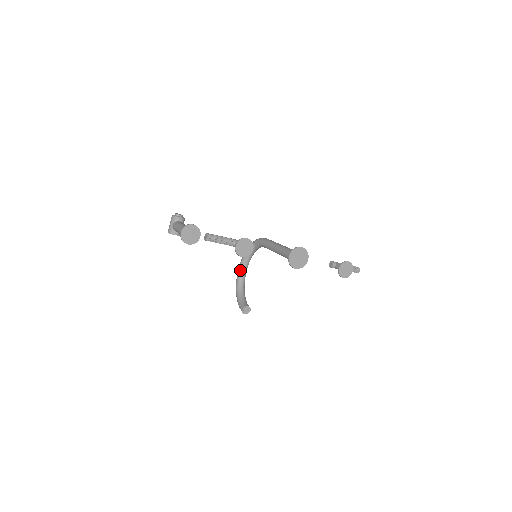
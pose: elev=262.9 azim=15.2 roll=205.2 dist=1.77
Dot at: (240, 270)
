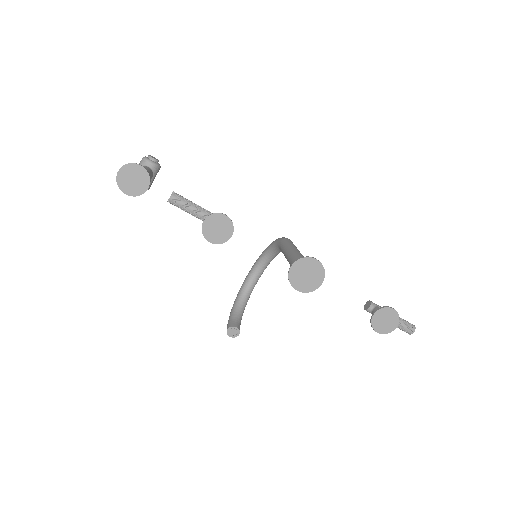
Dot at: (249, 275)
